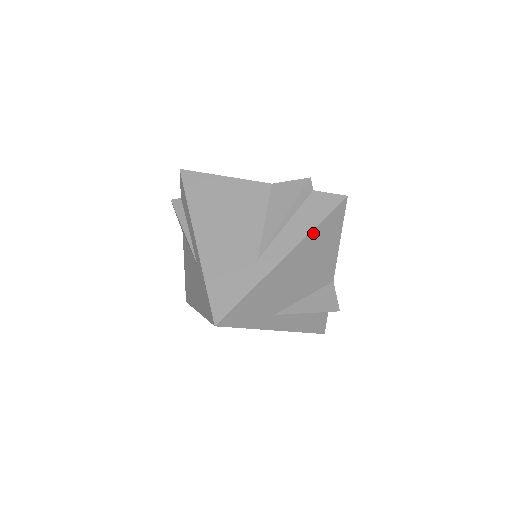
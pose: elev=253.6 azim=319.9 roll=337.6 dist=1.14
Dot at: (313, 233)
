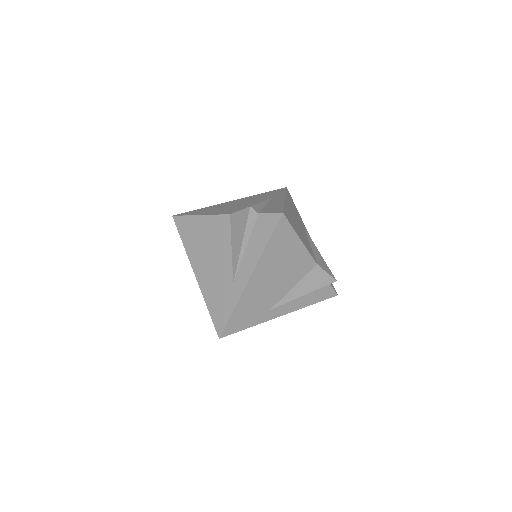
Dot at: (266, 252)
